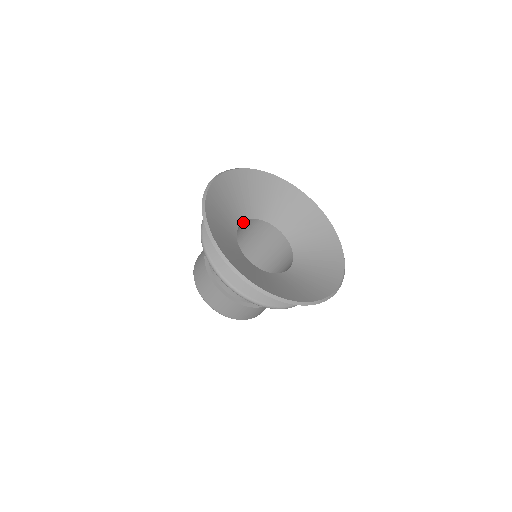
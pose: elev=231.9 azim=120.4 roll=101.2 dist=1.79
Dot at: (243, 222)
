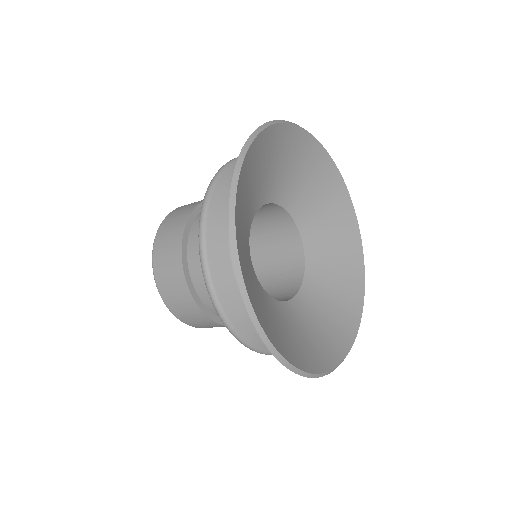
Dot at: (278, 206)
